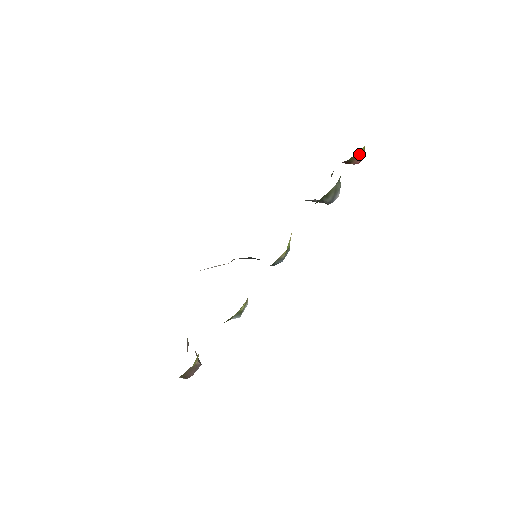
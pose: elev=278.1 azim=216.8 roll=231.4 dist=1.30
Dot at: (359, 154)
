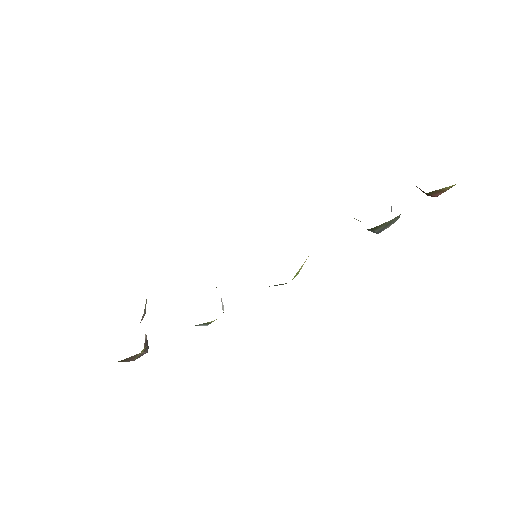
Dot at: (444, 189)
